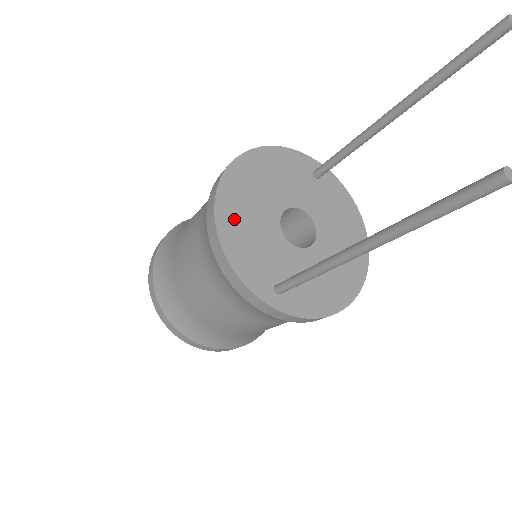
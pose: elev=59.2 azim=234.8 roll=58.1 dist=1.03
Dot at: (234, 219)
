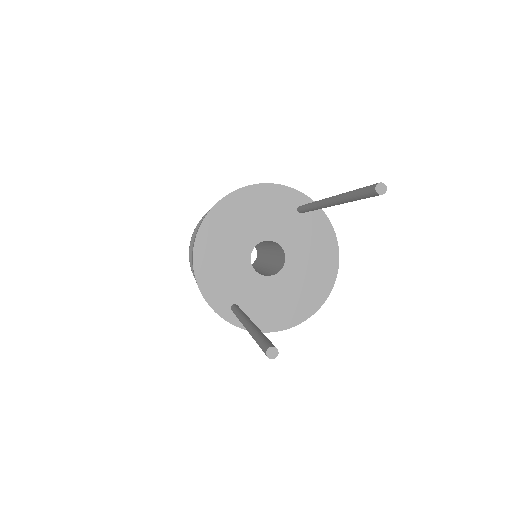
Dot at: (210, 251)
